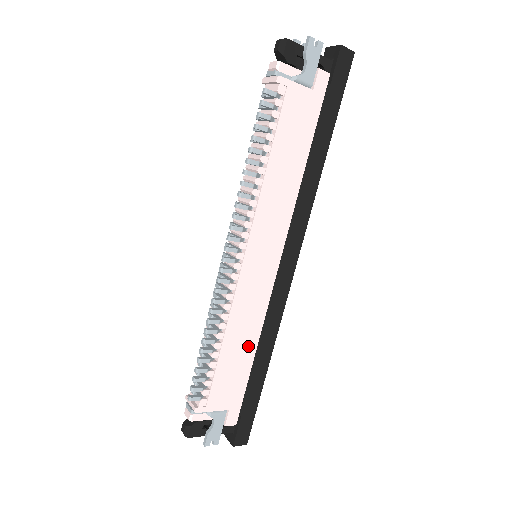
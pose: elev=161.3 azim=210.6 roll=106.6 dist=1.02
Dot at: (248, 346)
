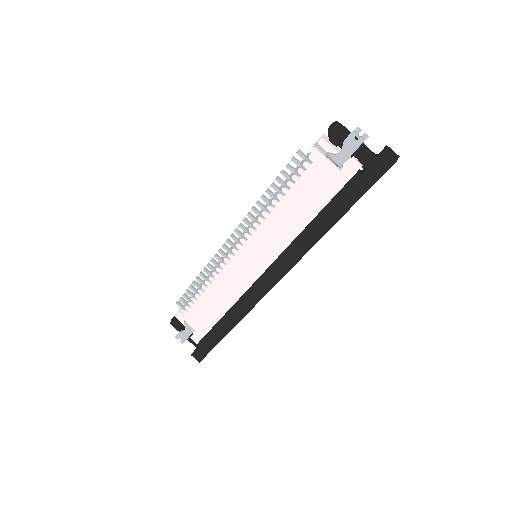
Dot at: (222, 305)
